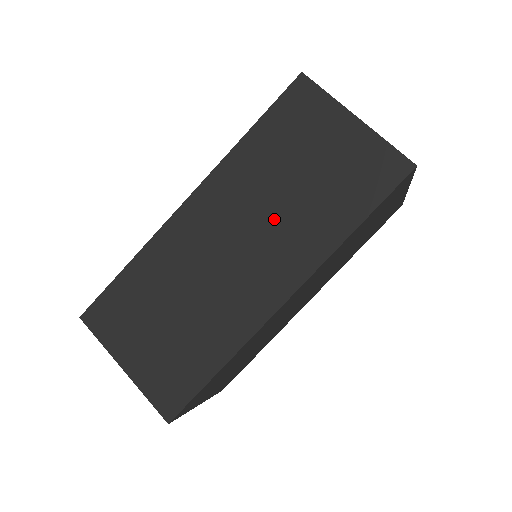
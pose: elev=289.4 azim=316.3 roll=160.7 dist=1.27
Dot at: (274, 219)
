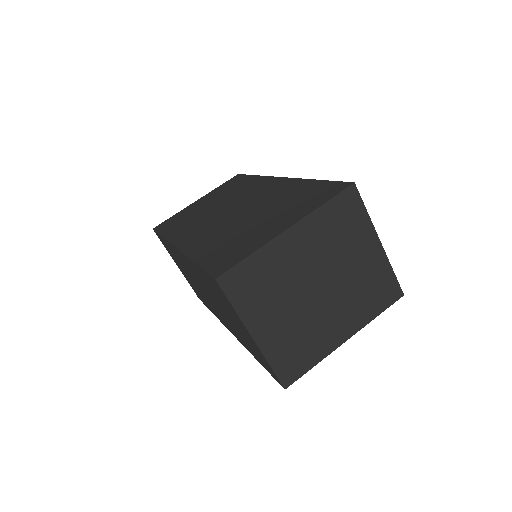
Dot at: occluded
